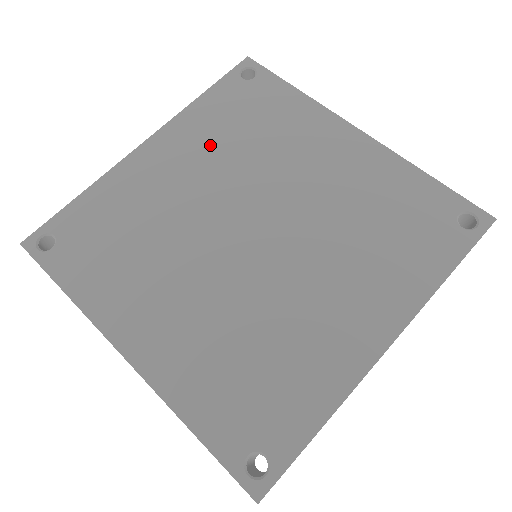
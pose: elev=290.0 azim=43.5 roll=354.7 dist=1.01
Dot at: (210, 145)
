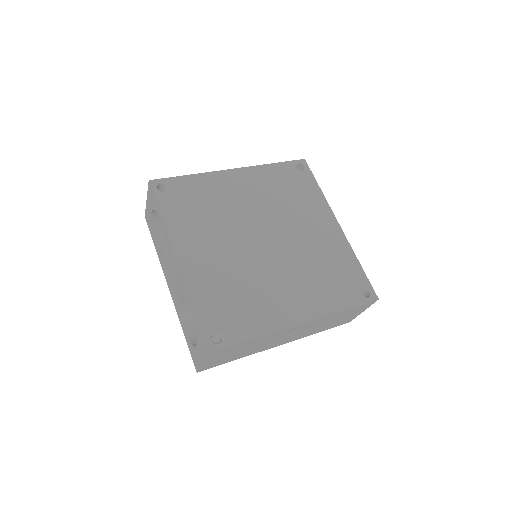
Dot at: (265, 190)
